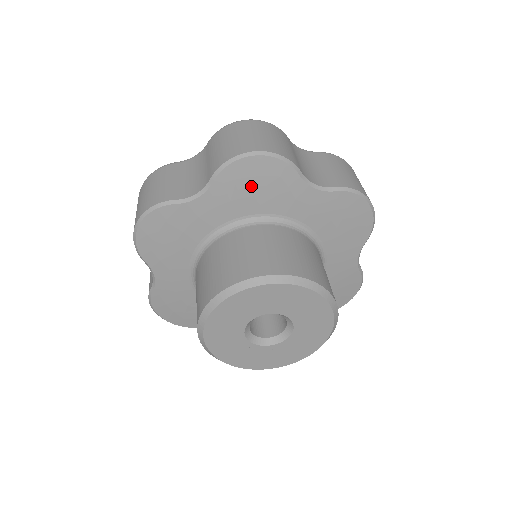
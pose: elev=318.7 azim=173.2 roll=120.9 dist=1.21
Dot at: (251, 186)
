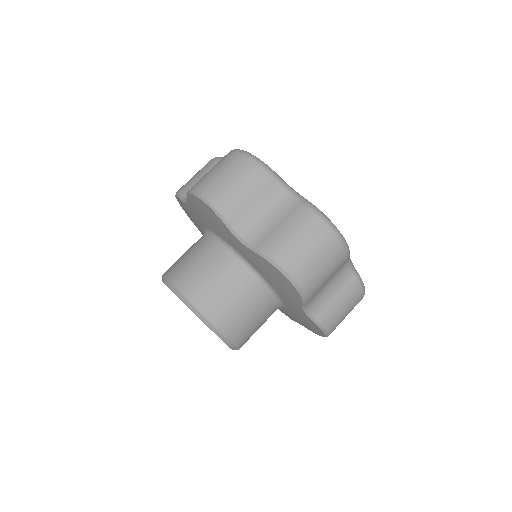
Dot at: (273, 276)
